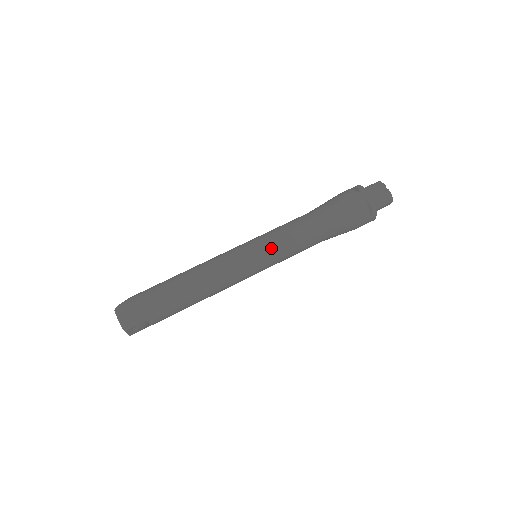
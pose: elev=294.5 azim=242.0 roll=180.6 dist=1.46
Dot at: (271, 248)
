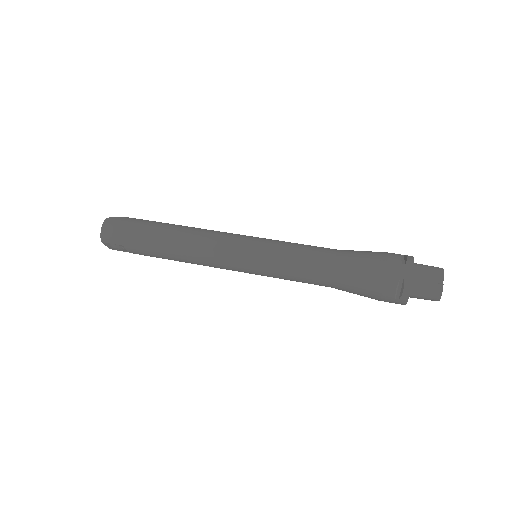
Dot at: (268, 258)
